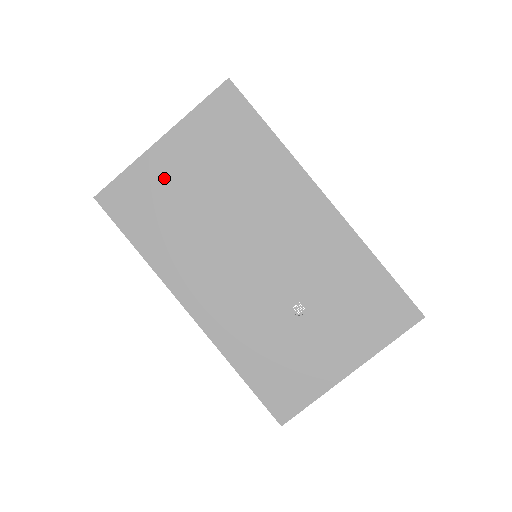
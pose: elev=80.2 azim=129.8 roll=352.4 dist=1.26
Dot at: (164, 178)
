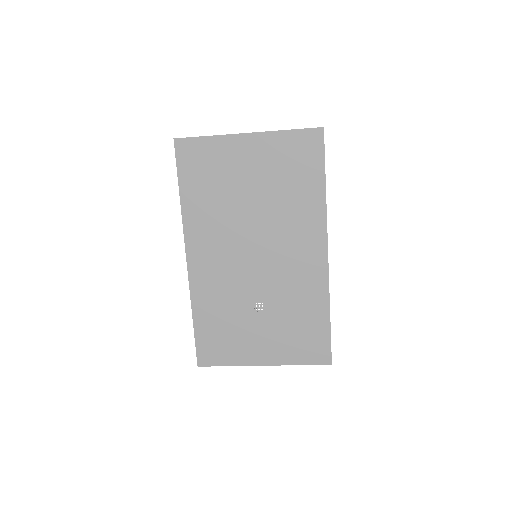
Dot at: (232, 162)
